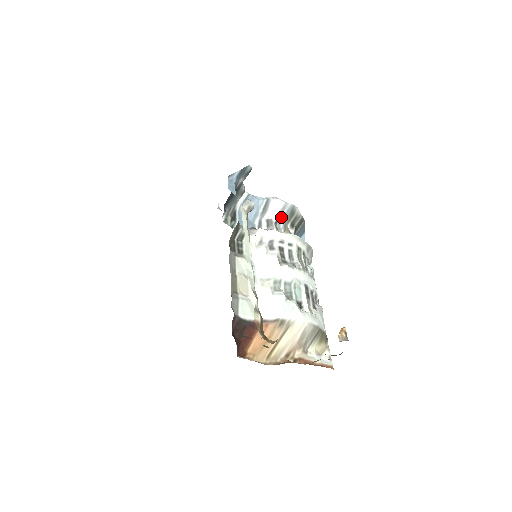
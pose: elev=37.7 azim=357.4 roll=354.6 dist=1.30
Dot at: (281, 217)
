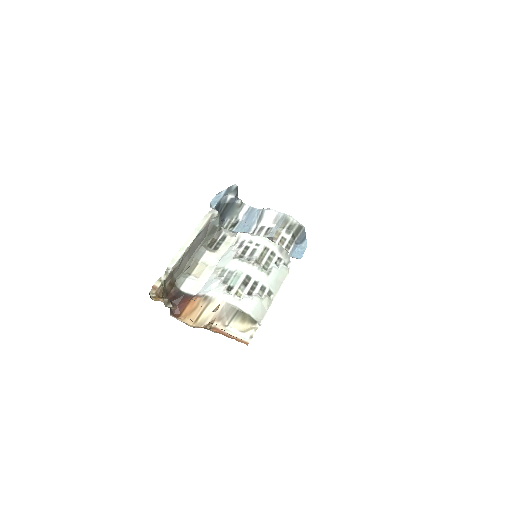
Dot at: (275, 224)
